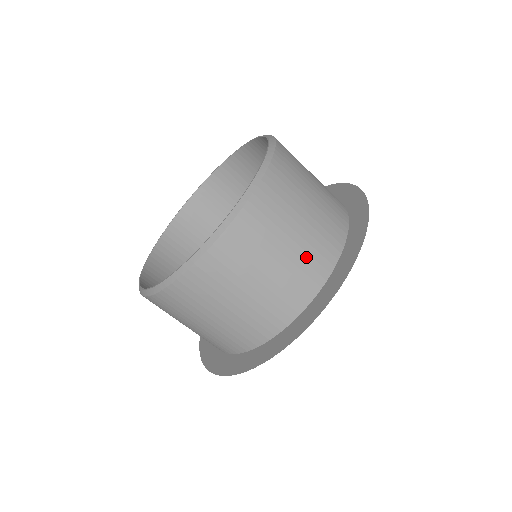
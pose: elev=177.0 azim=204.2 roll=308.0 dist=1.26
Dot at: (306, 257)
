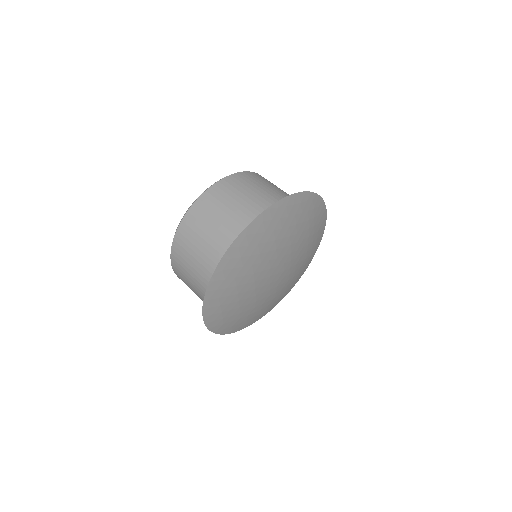
Dot at: (279, 196)
